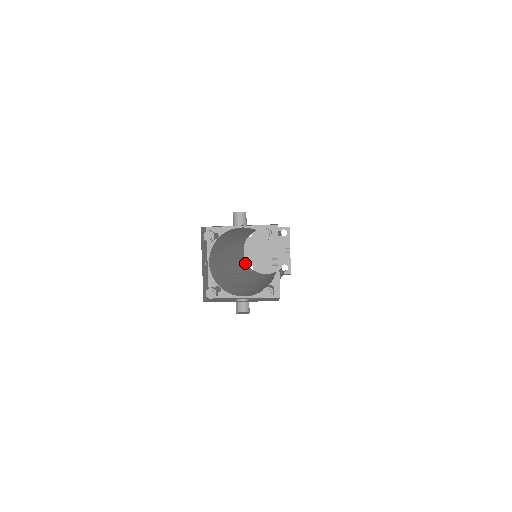
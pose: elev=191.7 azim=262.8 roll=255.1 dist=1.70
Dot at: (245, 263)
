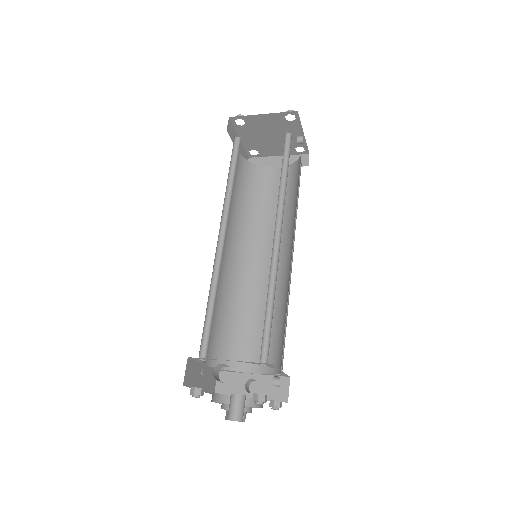
Dot at: (244, 401)
